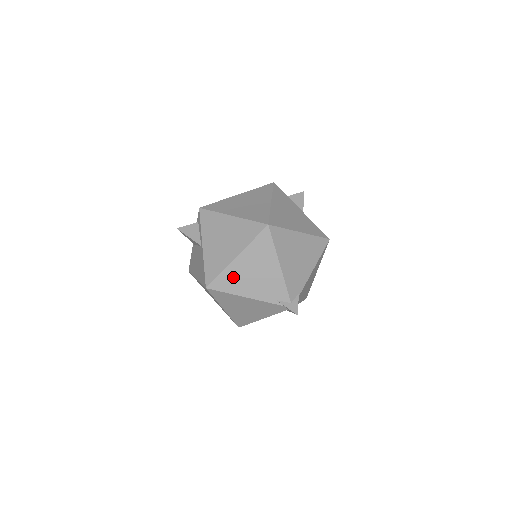
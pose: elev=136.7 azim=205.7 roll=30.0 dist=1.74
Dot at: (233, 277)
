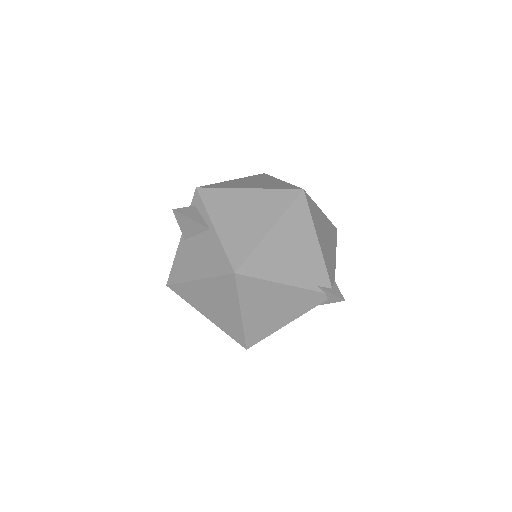
Dot at: (267, 257)
